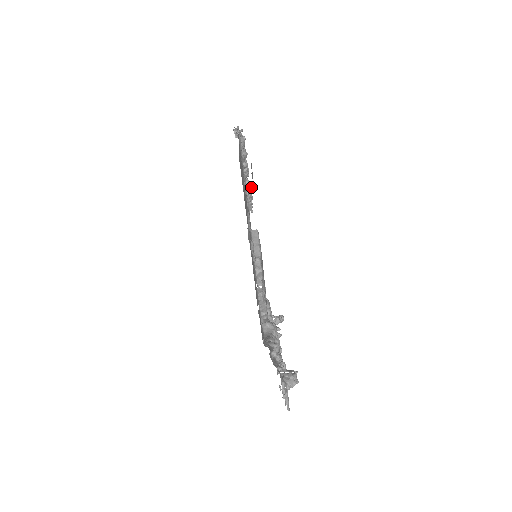
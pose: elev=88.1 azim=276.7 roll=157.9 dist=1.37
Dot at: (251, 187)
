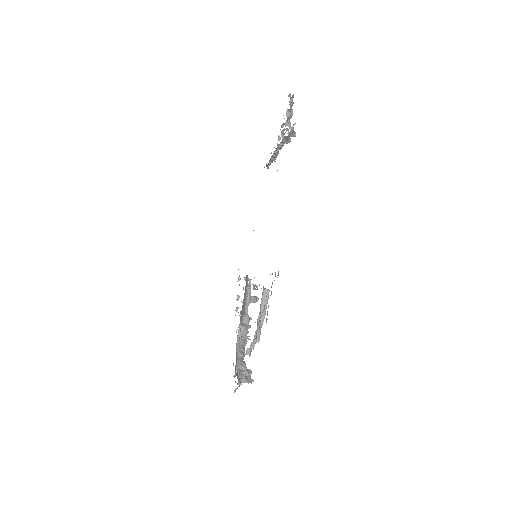
Dot at: (278, 152)
